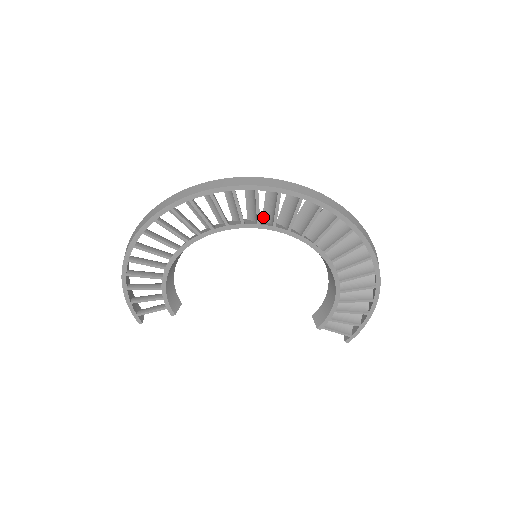
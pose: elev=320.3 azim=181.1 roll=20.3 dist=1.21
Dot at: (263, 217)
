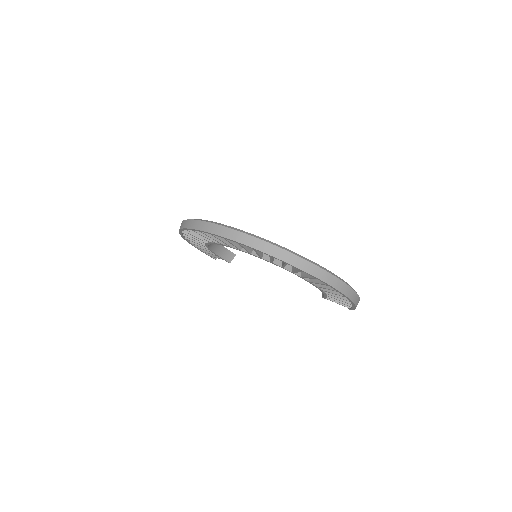
Dot at: occluded
